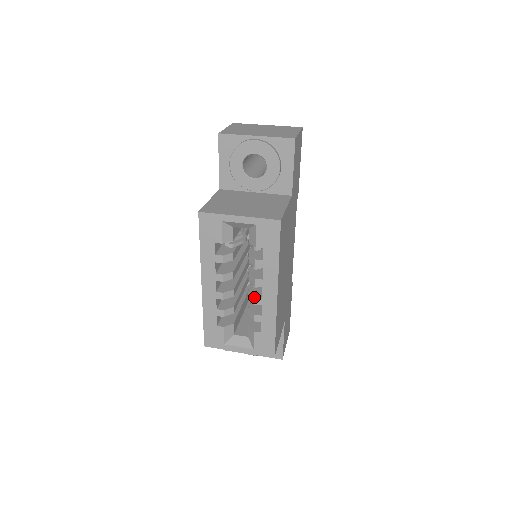
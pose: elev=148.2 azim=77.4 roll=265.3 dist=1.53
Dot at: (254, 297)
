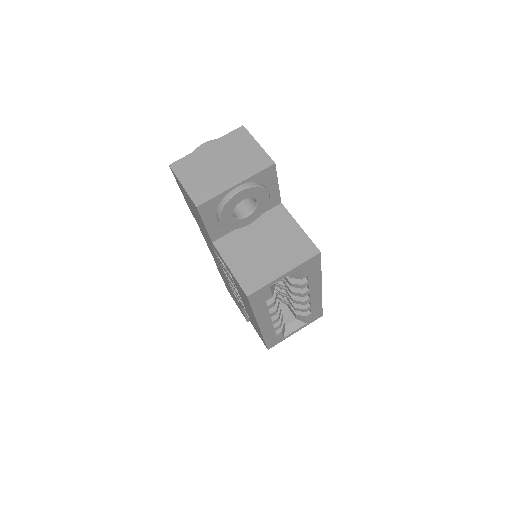
Dot at: (303, 302)
